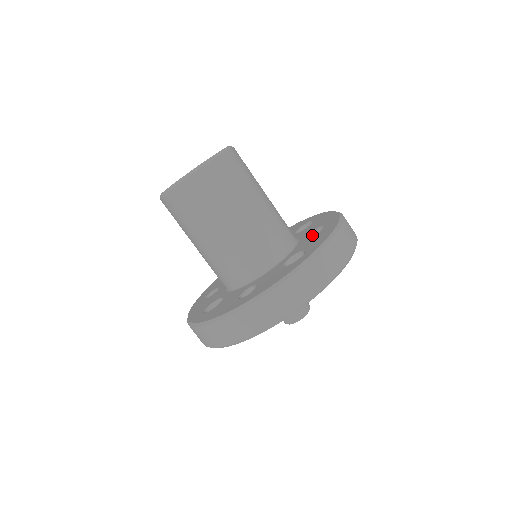
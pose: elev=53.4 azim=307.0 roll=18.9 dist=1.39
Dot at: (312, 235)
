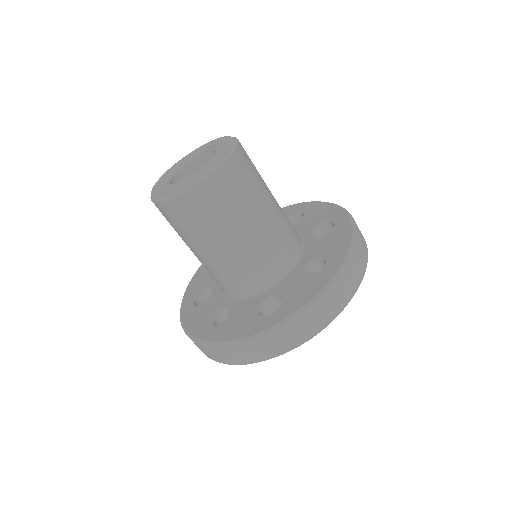
Dot at: (312, 264)
